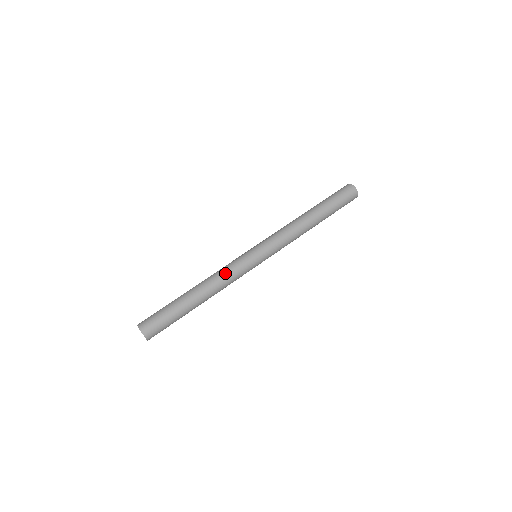
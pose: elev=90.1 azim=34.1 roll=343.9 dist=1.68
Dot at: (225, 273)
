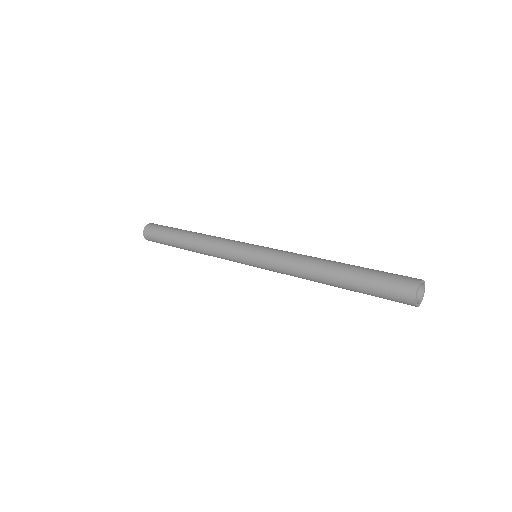
Dot at: (217, 241)
